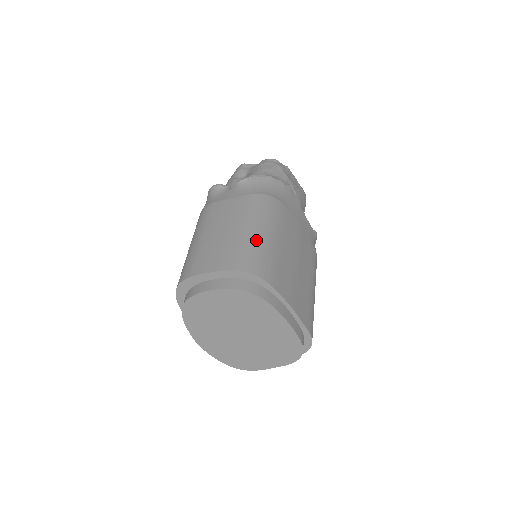
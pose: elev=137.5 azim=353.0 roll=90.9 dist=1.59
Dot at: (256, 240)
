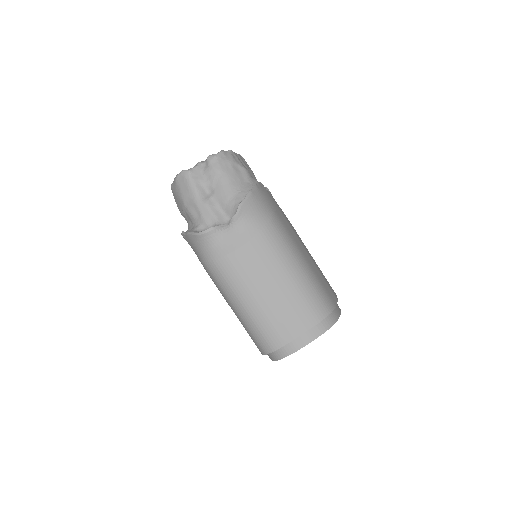
Dot at: (306, 281)
